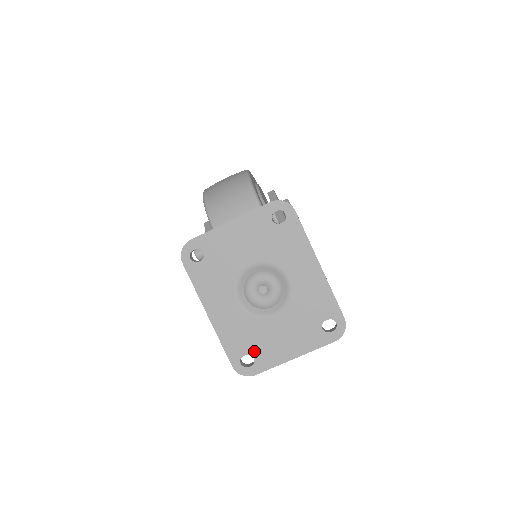
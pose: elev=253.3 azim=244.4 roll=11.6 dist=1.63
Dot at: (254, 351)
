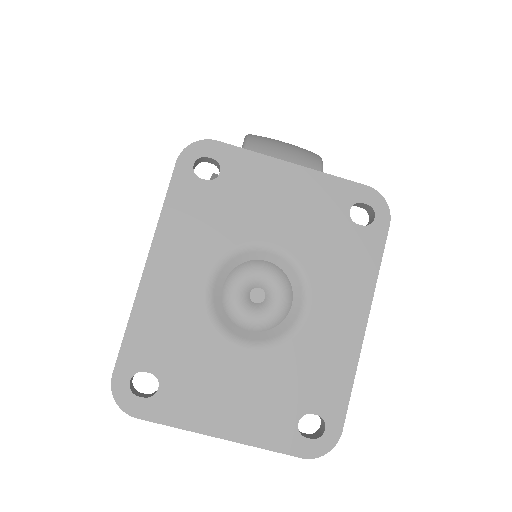
Dot at: (168, 377)
